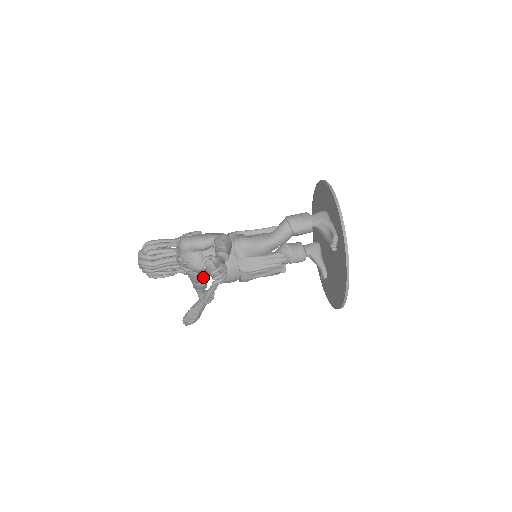
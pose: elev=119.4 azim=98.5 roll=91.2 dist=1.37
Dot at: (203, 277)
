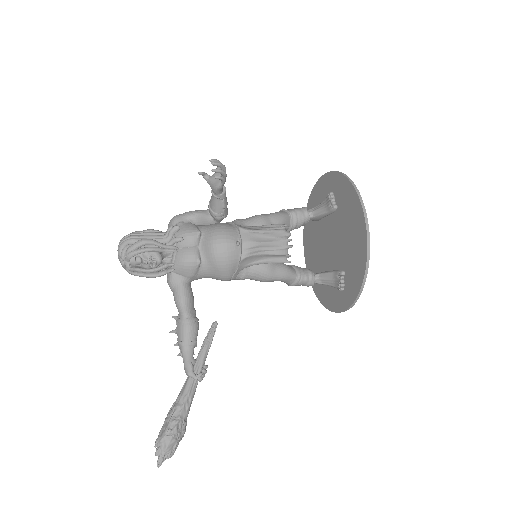
Dot at: (196, 257)
